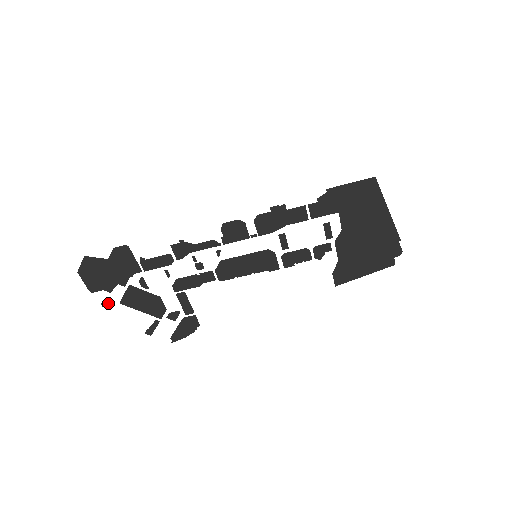
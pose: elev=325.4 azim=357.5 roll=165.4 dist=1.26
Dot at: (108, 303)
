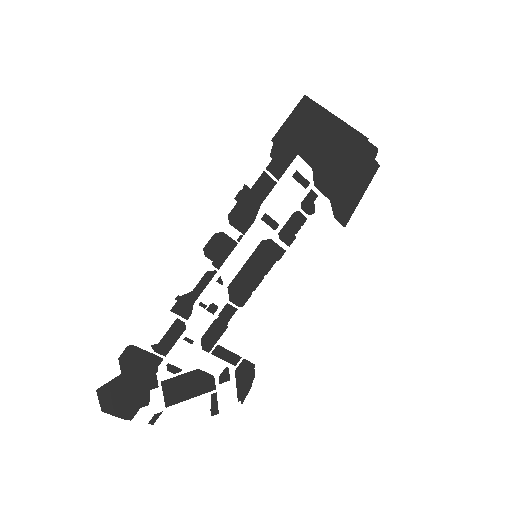
Dot at: (155, 417)
